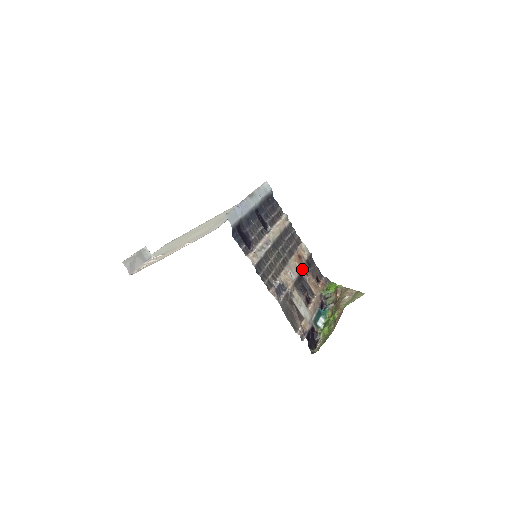
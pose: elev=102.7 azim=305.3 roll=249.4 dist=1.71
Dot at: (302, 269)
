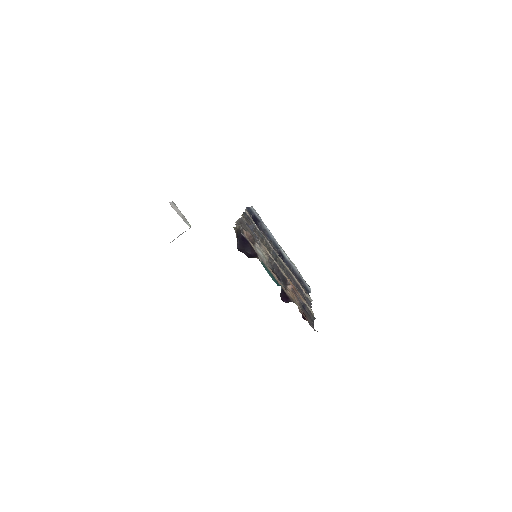
Dot at: occluded
